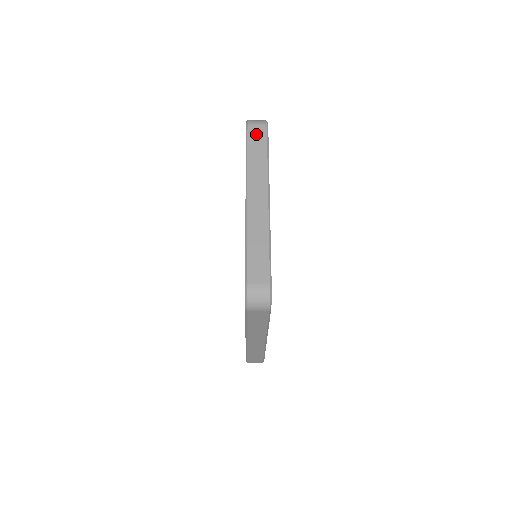
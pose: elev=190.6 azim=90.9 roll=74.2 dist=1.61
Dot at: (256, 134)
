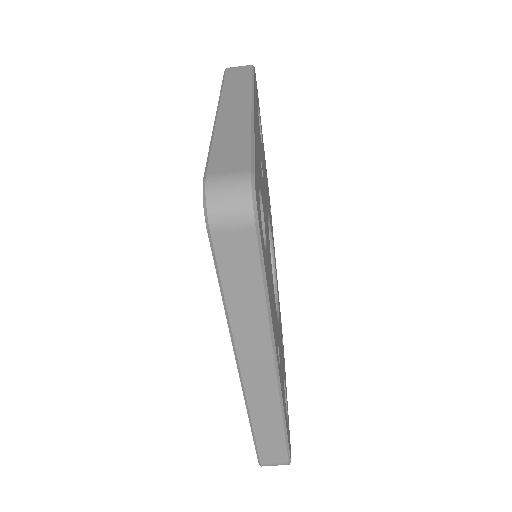
Dot at: (237, 71)
